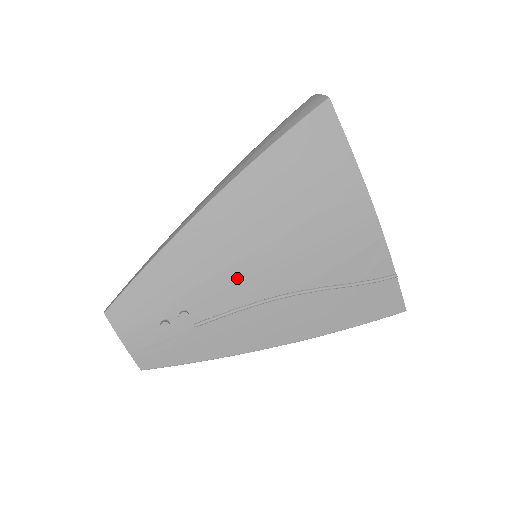
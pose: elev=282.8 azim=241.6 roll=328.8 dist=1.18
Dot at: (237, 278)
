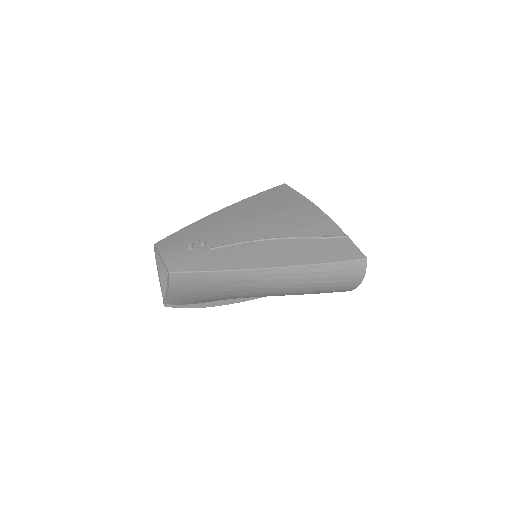
Dot at: (238, 230)
